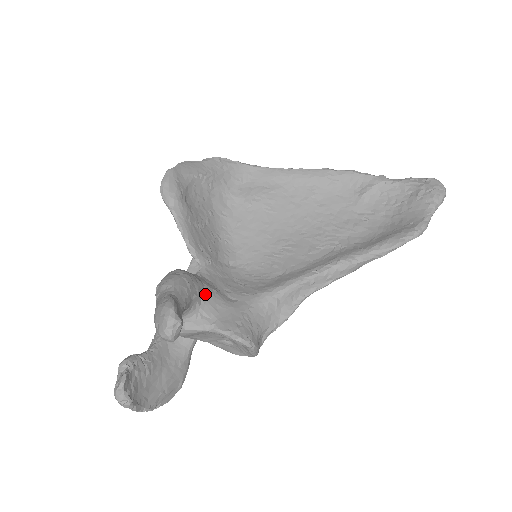
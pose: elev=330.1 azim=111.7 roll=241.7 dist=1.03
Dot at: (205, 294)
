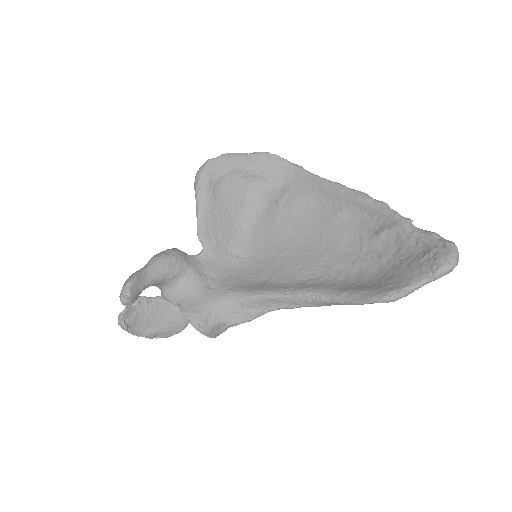
Dot at: (186, 276)
